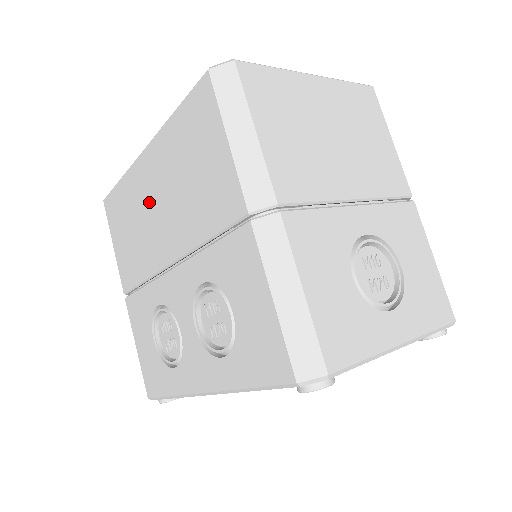
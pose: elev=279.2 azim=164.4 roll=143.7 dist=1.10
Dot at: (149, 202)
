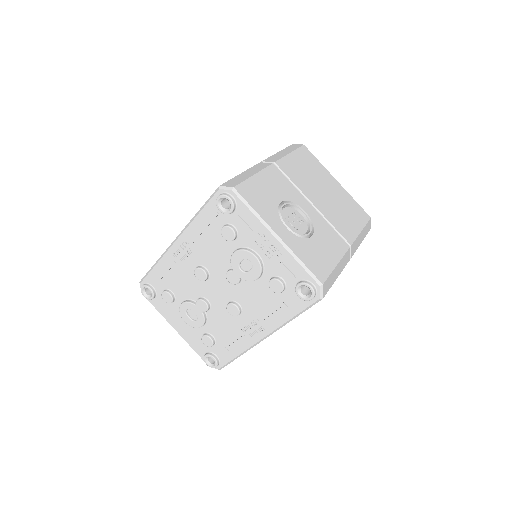
Dot at: occluded
